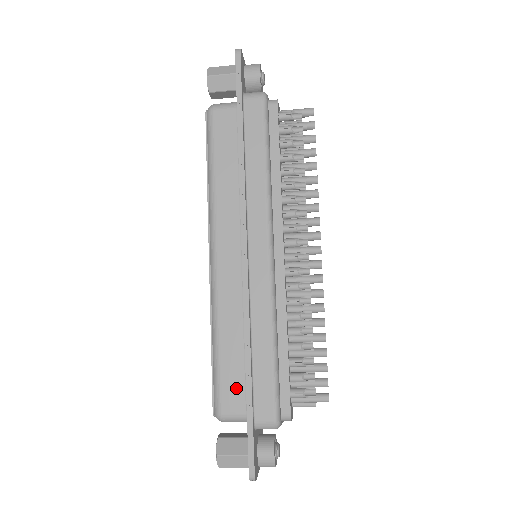
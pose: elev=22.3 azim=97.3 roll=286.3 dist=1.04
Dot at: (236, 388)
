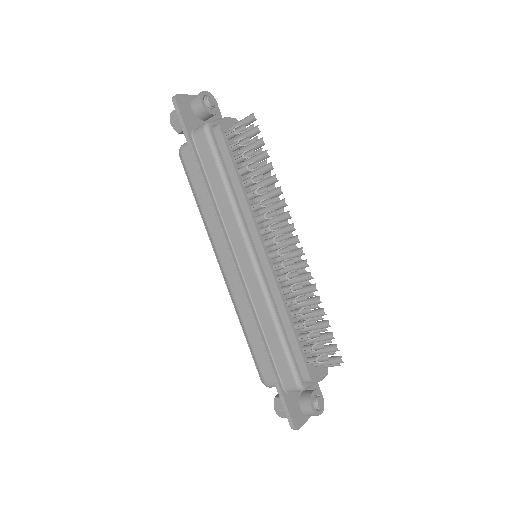
Dot at: occluded
